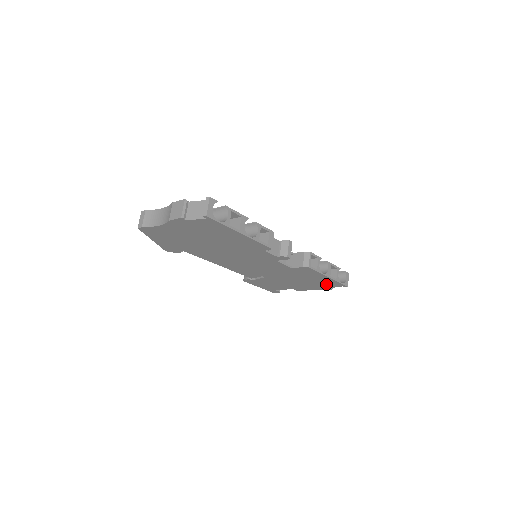
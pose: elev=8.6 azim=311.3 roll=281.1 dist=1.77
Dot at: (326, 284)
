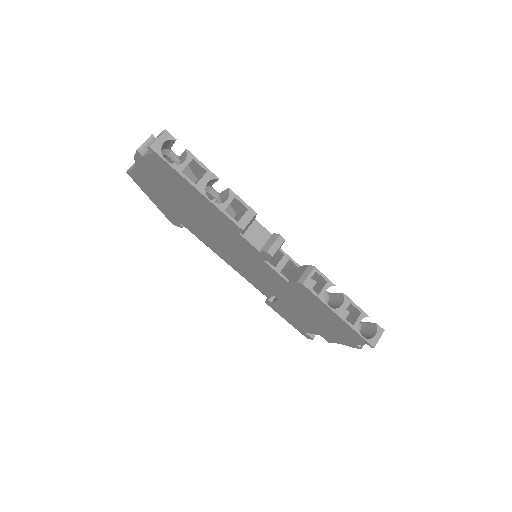
Dot at: (346, 333)
